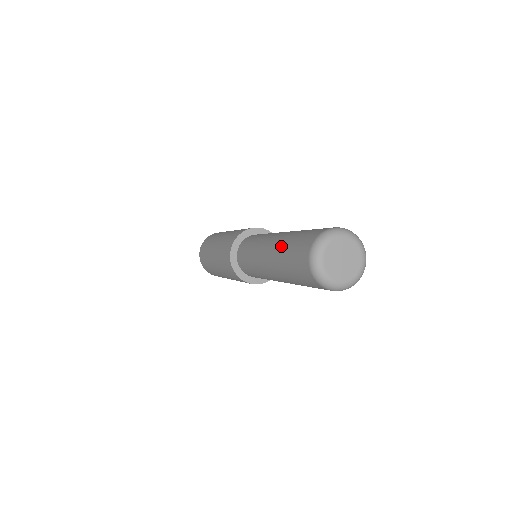
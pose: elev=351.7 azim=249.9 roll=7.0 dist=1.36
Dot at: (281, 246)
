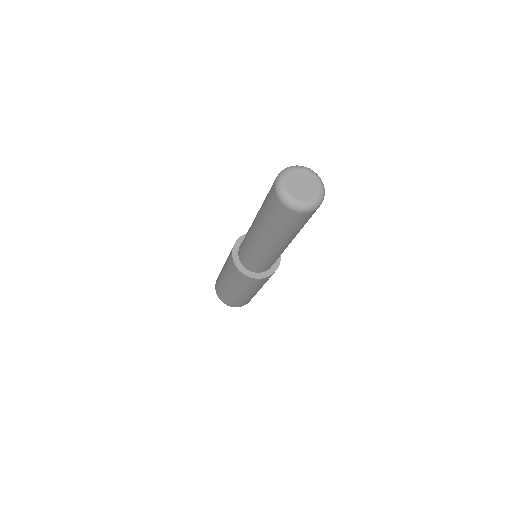
Dot at: occluded
